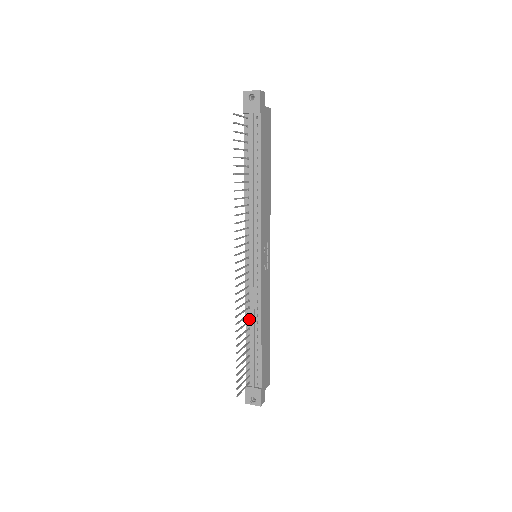
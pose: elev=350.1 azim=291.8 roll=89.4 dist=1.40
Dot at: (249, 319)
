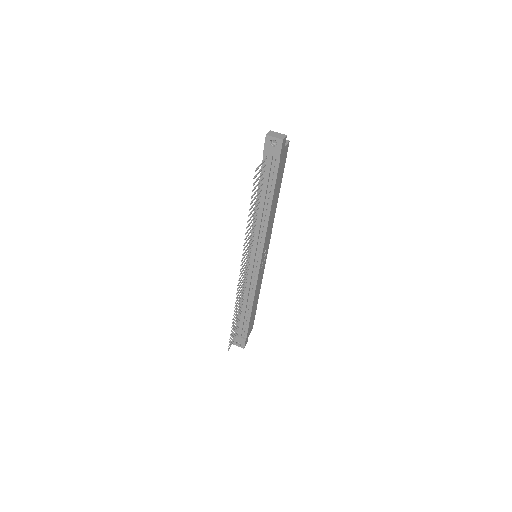
Dot at: (244, 298)
